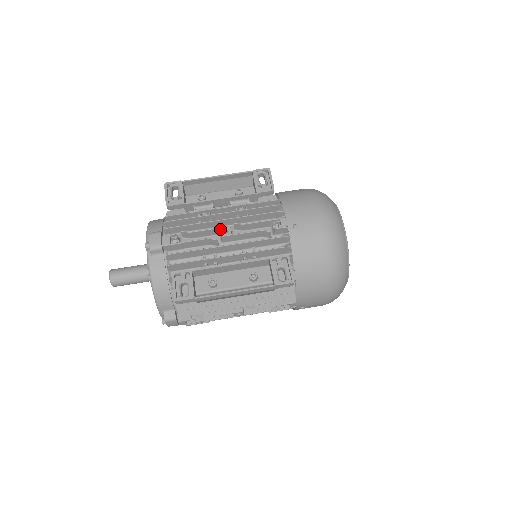
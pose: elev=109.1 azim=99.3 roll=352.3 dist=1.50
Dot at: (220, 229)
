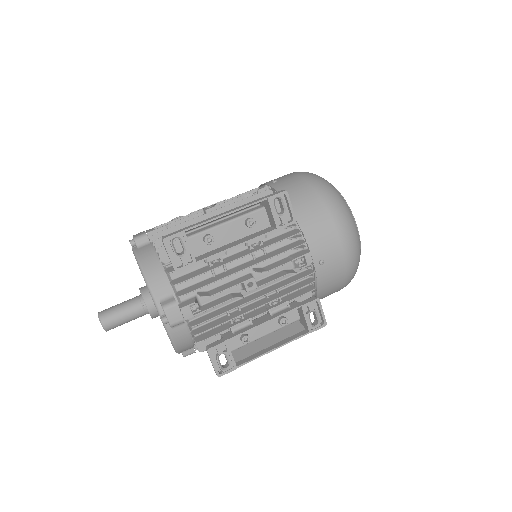
Dot at: (244, 284)
